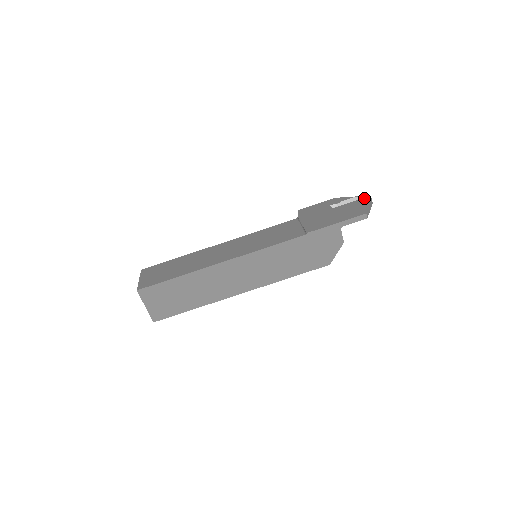
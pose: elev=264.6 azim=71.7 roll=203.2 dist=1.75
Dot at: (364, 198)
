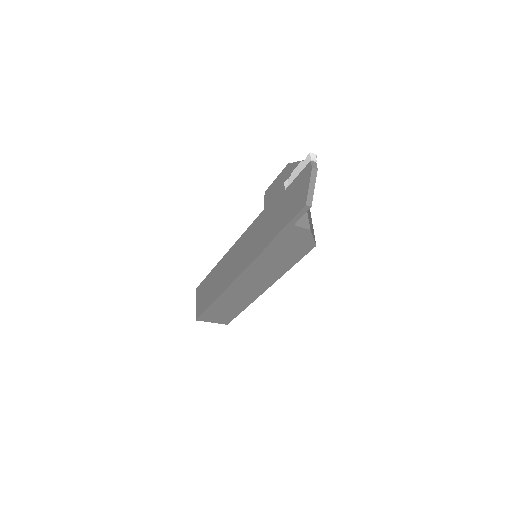
Dot at: (306, 166)
